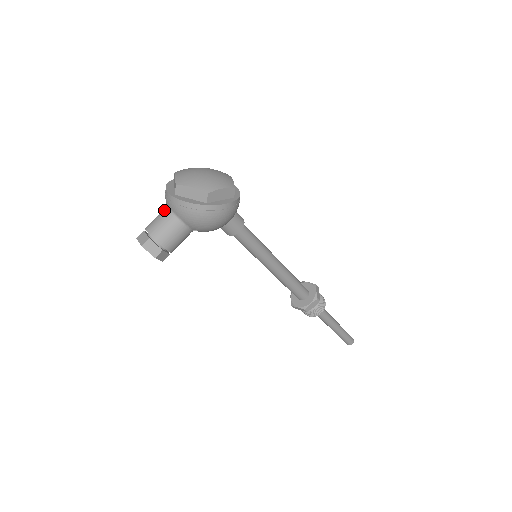
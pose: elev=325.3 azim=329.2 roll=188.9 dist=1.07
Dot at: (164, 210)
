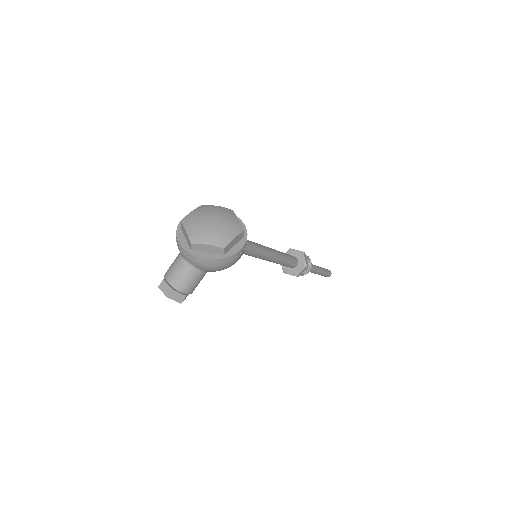
Dot at: (180, 261)
